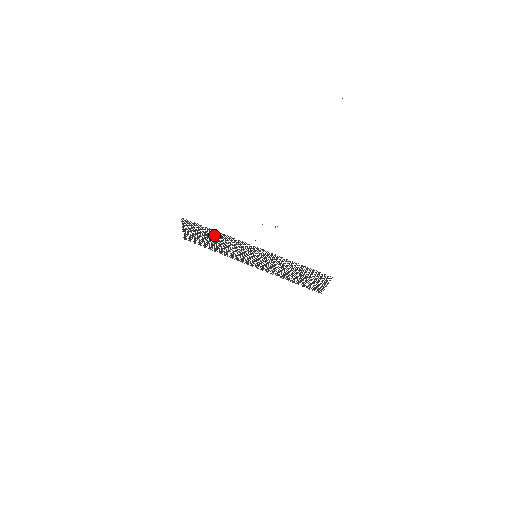
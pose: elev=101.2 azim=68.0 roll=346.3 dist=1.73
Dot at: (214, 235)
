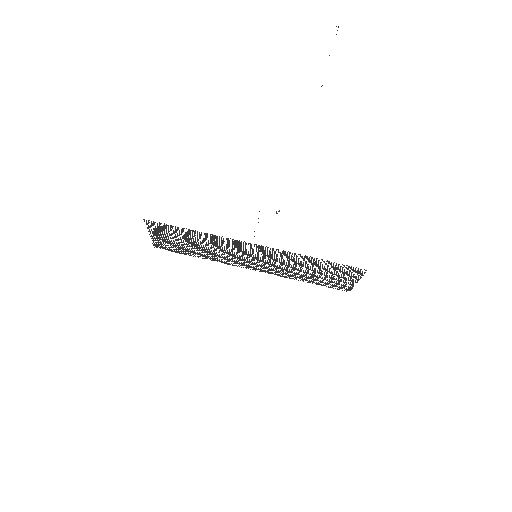
Dot at: occluded
